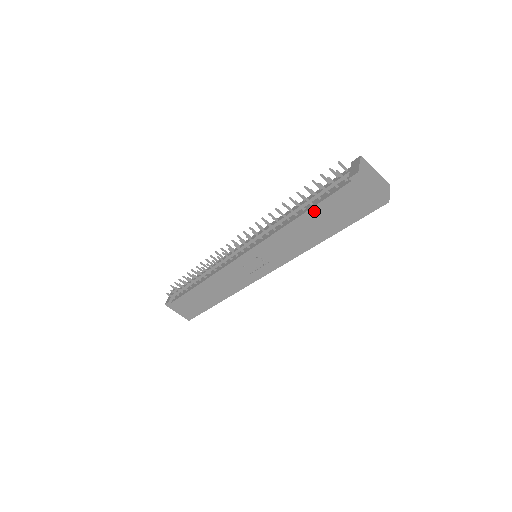
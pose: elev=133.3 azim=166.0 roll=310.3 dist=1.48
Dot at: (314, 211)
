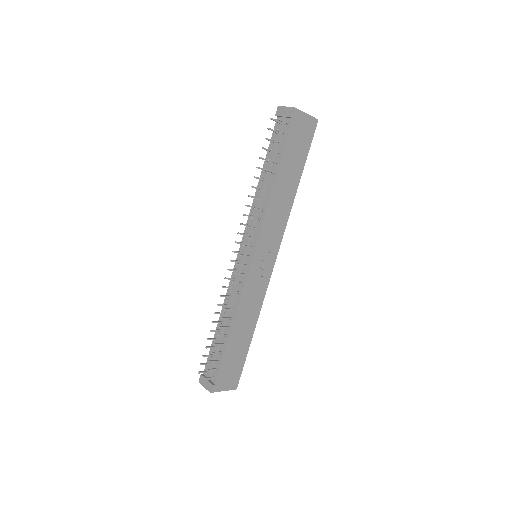
Dot at: (282, 165)
